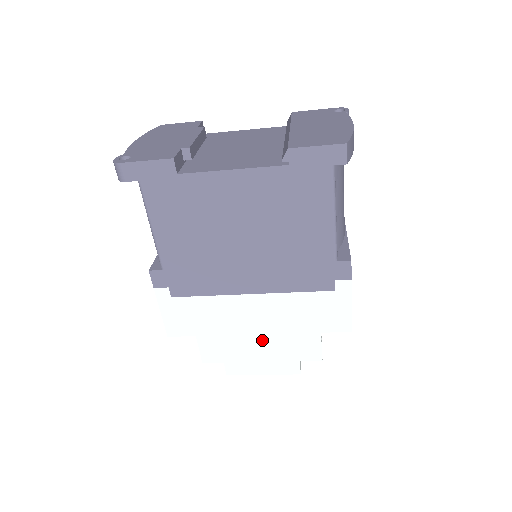
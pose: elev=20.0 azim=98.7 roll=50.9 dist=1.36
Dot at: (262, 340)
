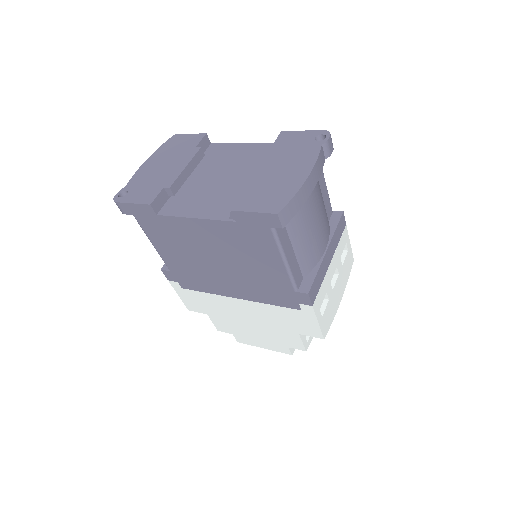
Dot at: (255, 328)
